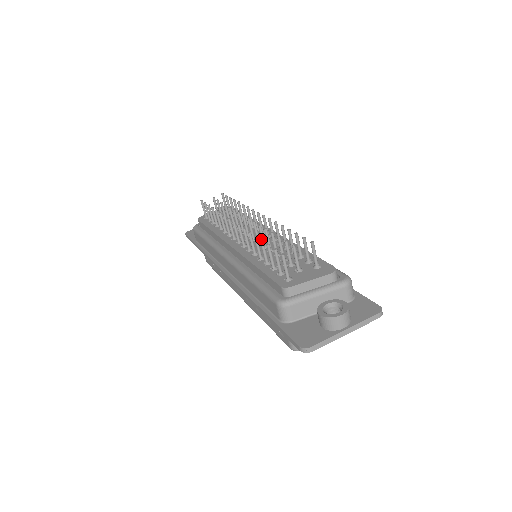
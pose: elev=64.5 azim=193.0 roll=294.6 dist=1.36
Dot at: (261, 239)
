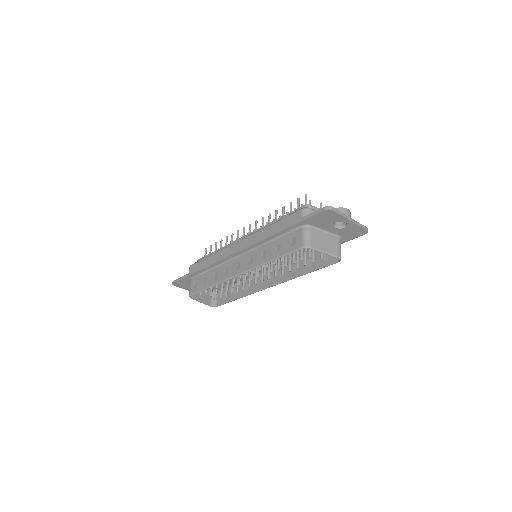
Dot at: (283, 207)
